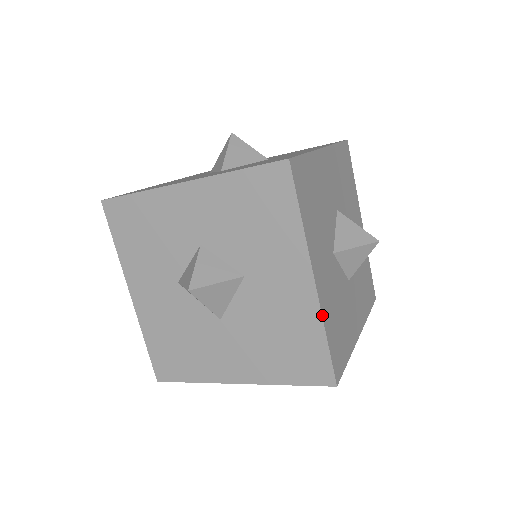
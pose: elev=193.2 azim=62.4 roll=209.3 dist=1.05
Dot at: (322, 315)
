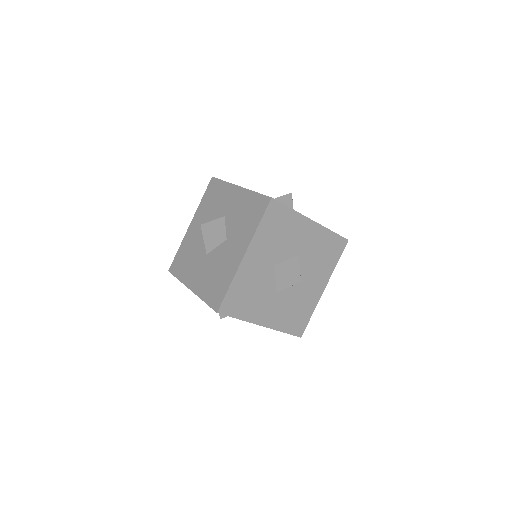
Dot at: (236, 274)
